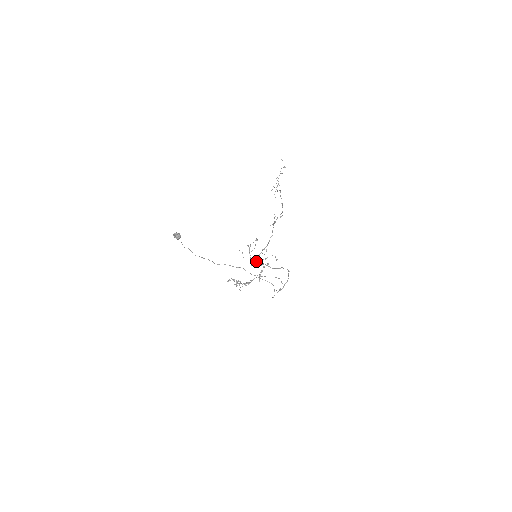
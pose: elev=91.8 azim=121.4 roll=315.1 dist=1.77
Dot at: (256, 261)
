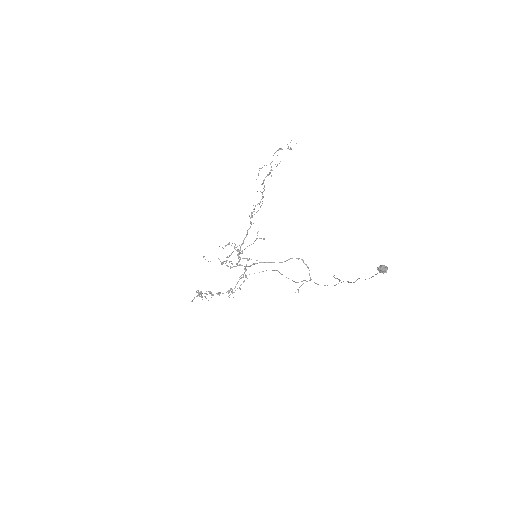
Dot at: occluded
